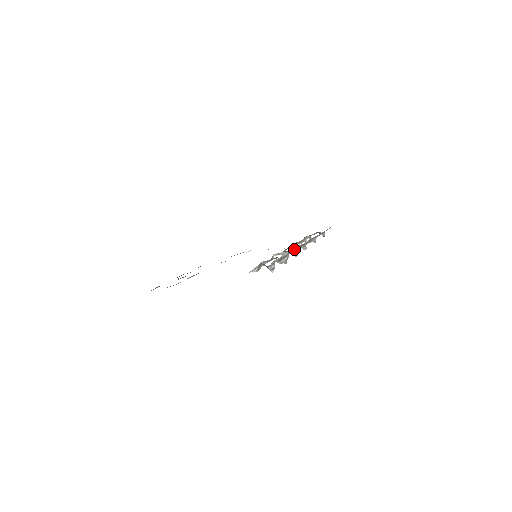
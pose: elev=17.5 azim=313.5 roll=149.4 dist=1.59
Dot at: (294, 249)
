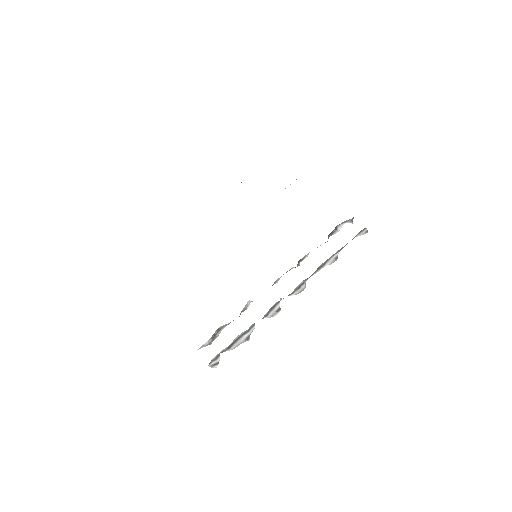
Dot at: occluded
